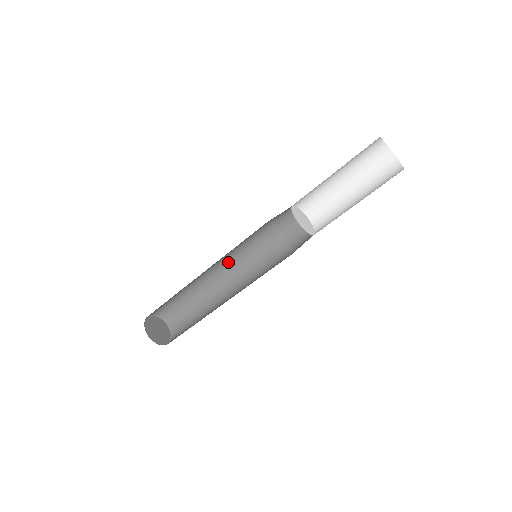
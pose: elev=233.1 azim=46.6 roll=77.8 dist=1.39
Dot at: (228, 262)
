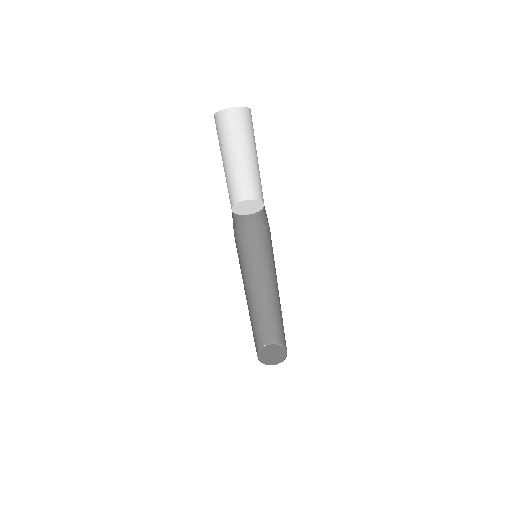
Dot at: (245, 281)
